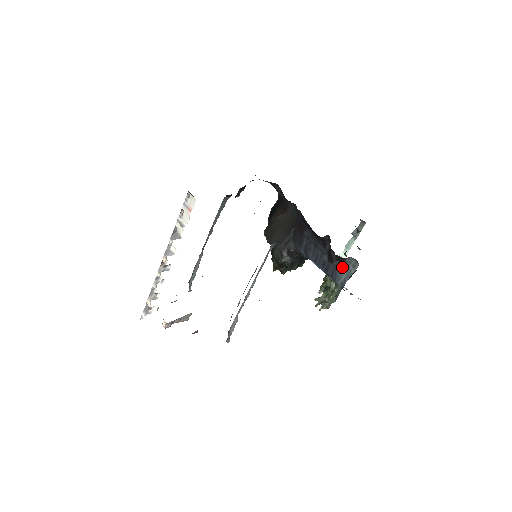
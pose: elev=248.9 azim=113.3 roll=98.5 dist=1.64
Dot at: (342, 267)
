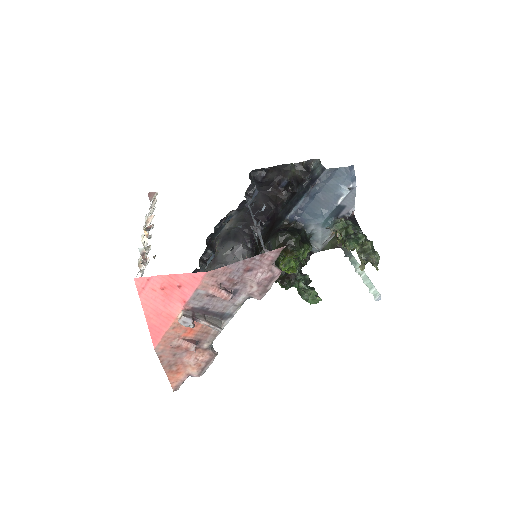
Dot at: (313, 174)
